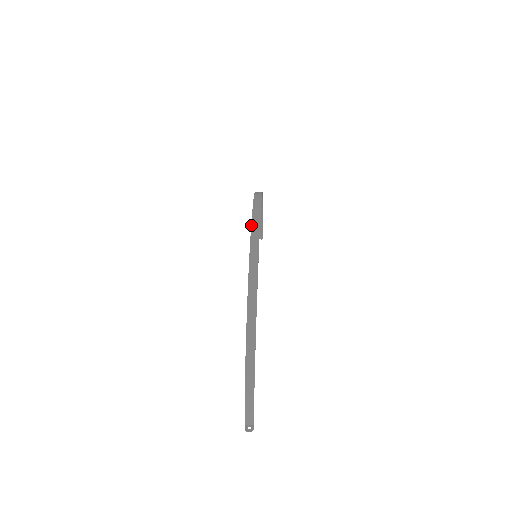
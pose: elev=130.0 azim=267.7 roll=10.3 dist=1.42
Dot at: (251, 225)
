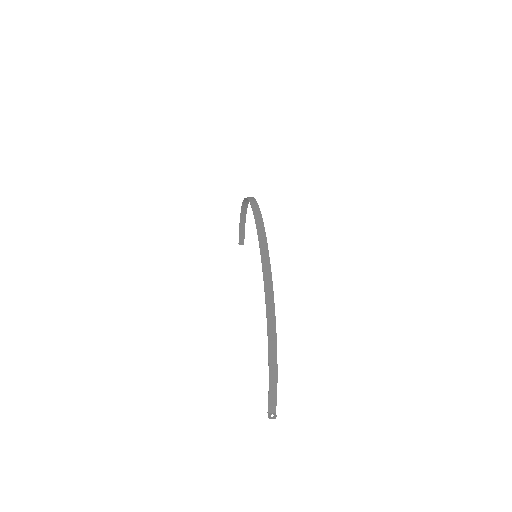
Dot at: (256, 226)
